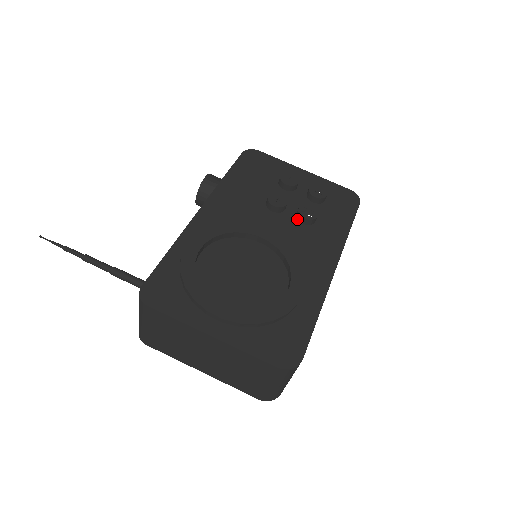
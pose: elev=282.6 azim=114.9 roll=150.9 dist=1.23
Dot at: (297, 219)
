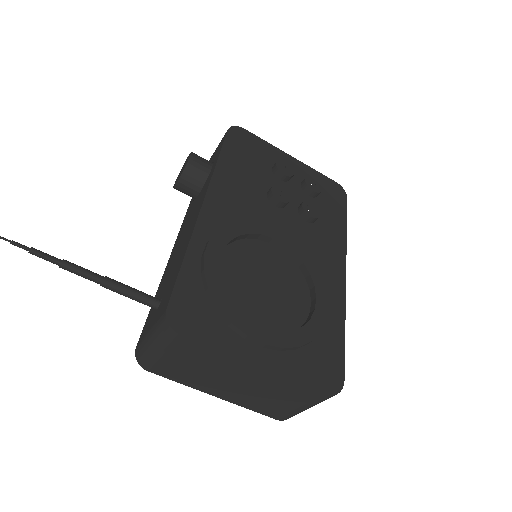
Dot at: (300, 216)
